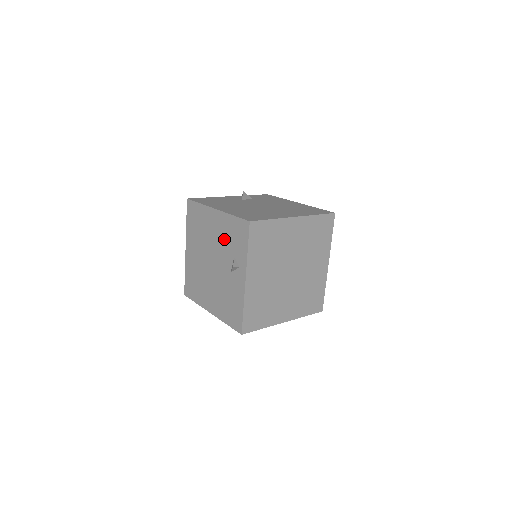
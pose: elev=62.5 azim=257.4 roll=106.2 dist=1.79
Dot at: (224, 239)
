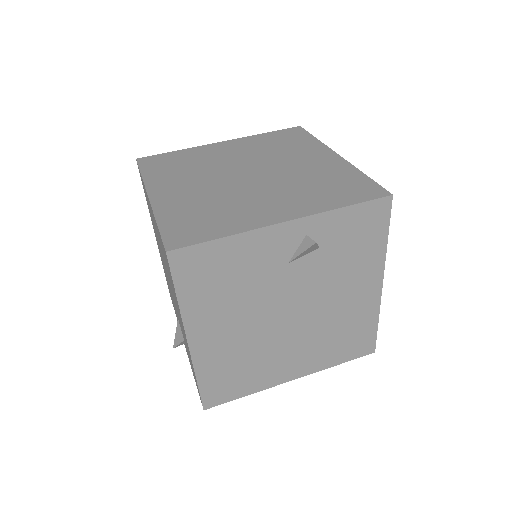
Dot at: (183, 334)
